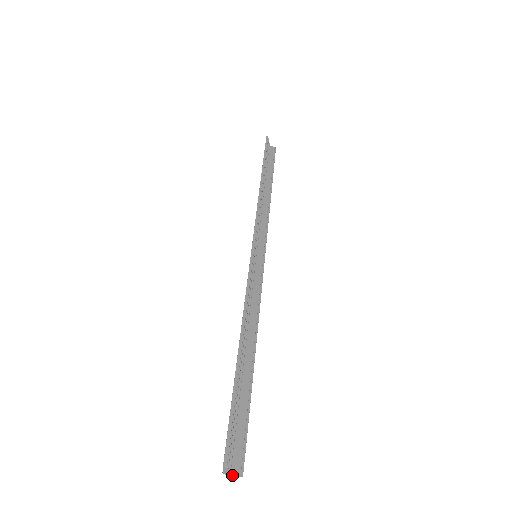
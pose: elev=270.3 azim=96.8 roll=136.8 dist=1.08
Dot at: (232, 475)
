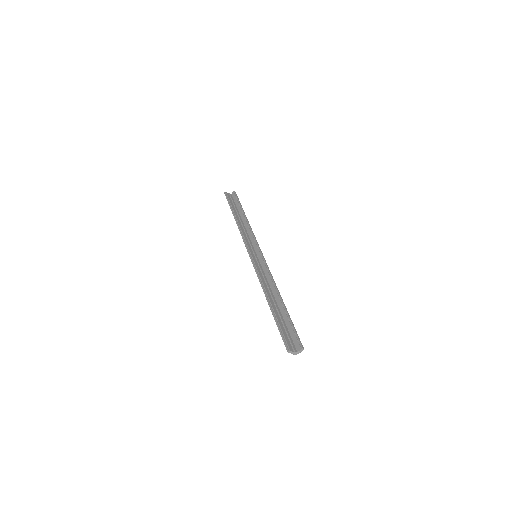
Dot at: (299, 352)
